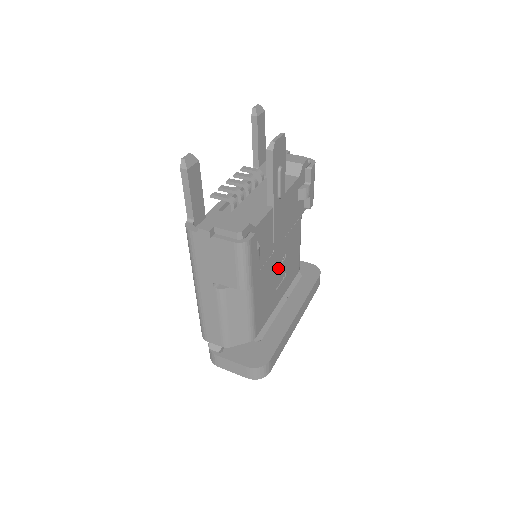
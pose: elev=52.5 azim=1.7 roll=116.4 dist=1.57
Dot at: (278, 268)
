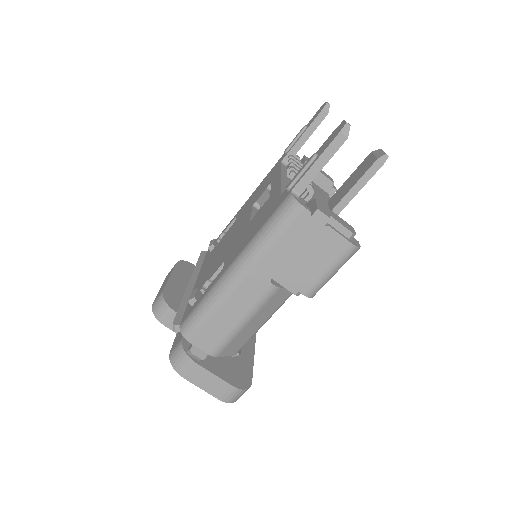
Dot at: occluded
